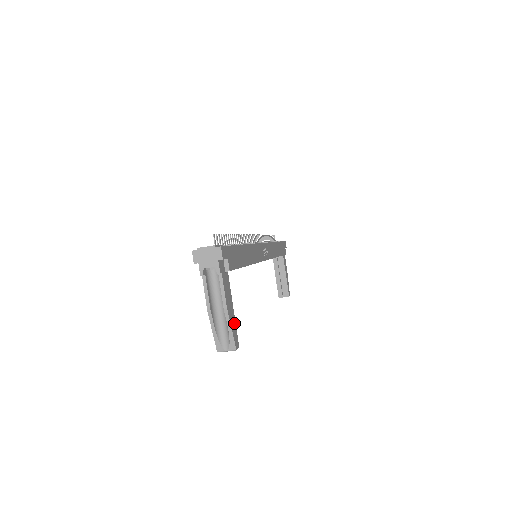
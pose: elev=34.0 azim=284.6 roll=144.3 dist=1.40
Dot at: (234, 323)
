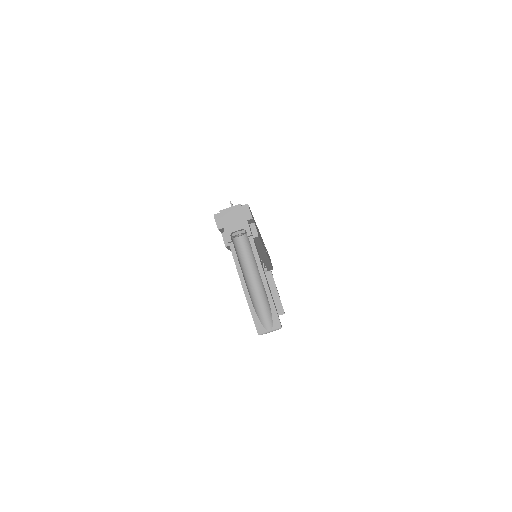
Dot at: occluded
